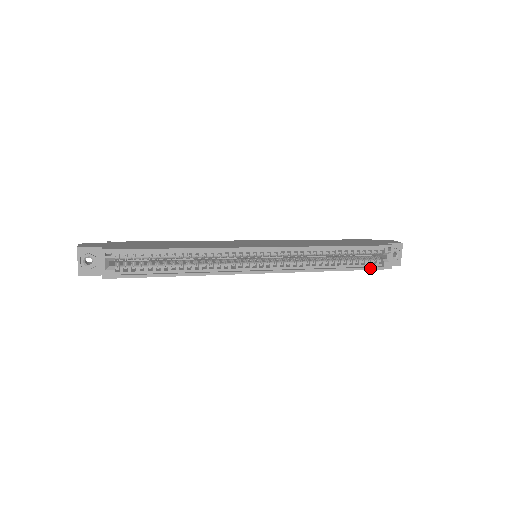
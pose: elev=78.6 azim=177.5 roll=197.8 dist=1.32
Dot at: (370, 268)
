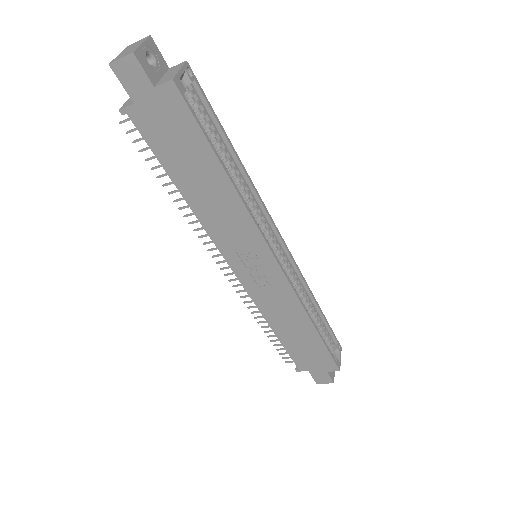
Dot at: (331, 353)
